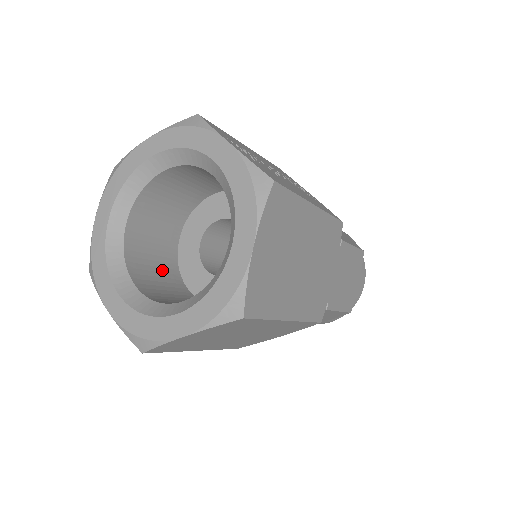
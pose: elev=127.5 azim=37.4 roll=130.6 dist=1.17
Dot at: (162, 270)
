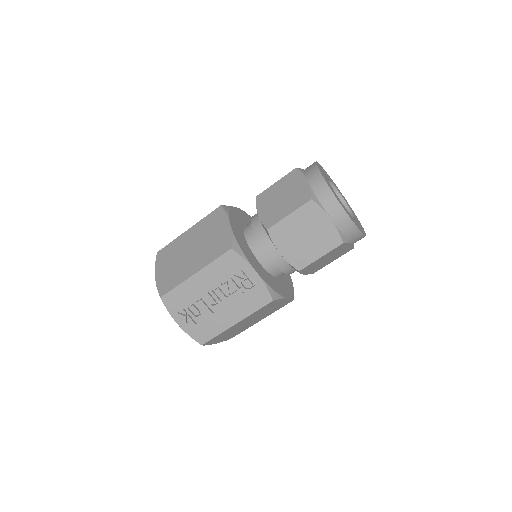
Dot at: occluded
